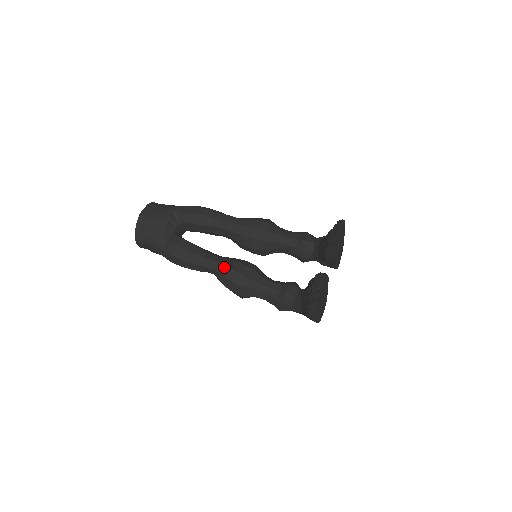
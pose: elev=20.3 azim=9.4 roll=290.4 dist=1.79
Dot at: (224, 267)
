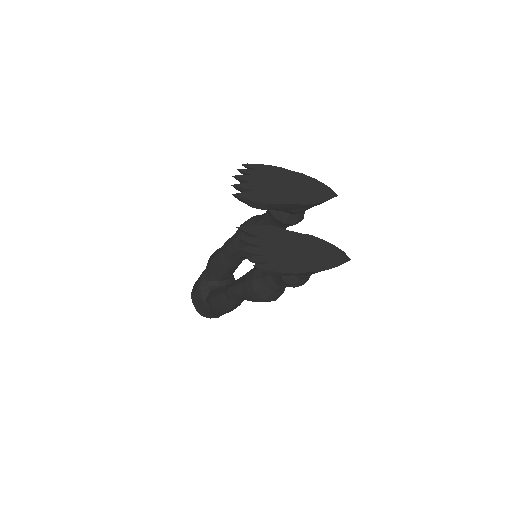
Dot at: (235, 287)
